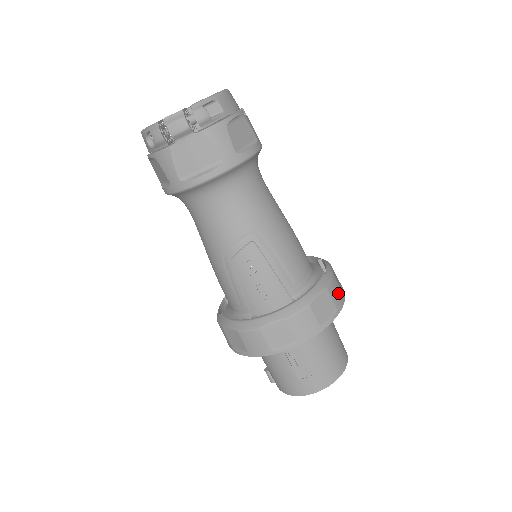
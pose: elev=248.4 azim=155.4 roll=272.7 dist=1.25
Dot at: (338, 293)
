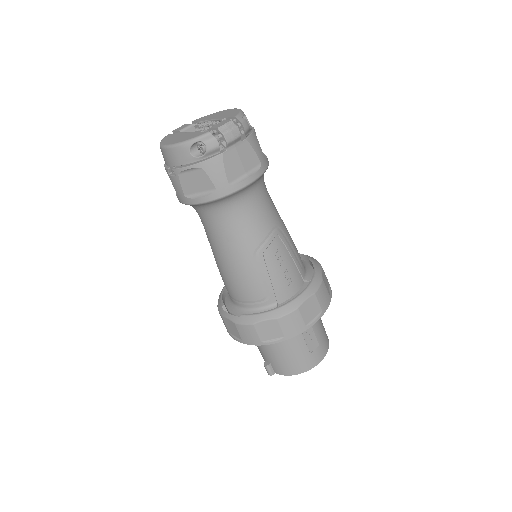
Dot at: occluded
